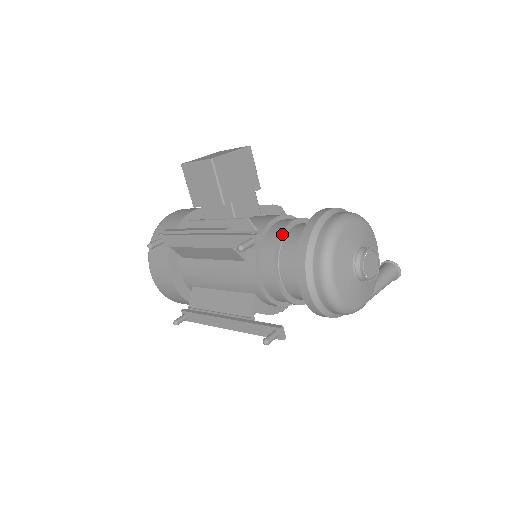
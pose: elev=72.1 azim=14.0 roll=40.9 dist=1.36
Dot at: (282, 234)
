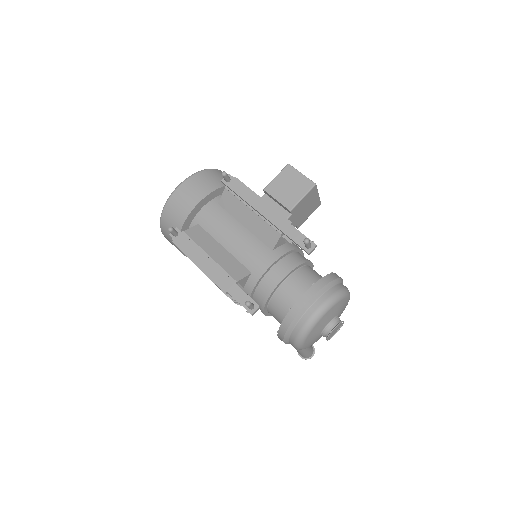
Dot at: (307, 262)
